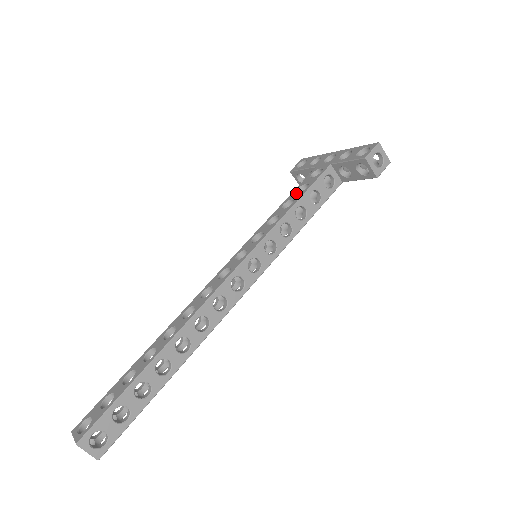
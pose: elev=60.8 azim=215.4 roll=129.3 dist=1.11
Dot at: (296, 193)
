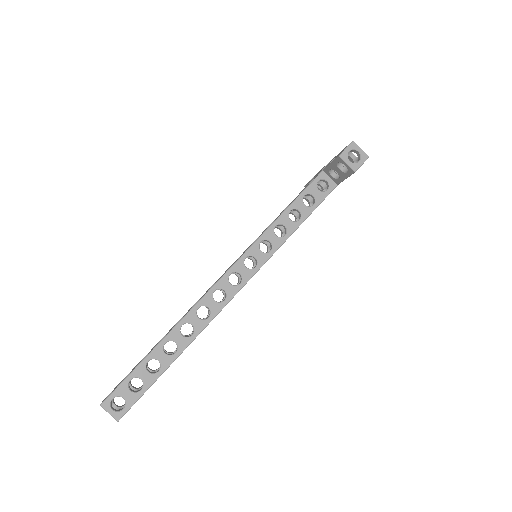
Dot at: (293, 200)
